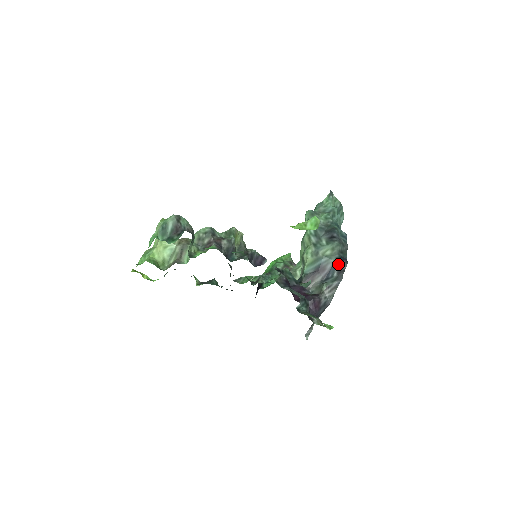
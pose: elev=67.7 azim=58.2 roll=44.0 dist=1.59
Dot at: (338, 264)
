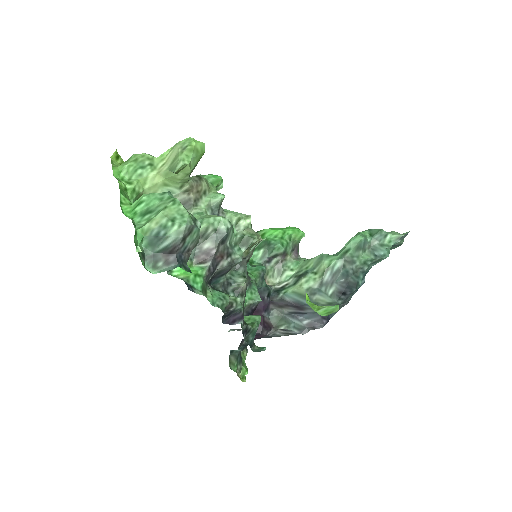
Dot at: (318, 318)
